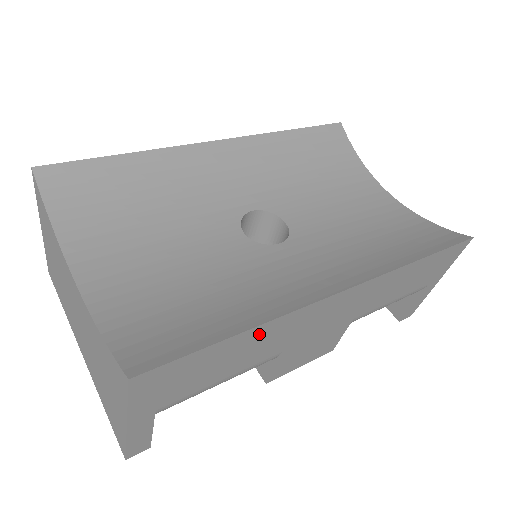
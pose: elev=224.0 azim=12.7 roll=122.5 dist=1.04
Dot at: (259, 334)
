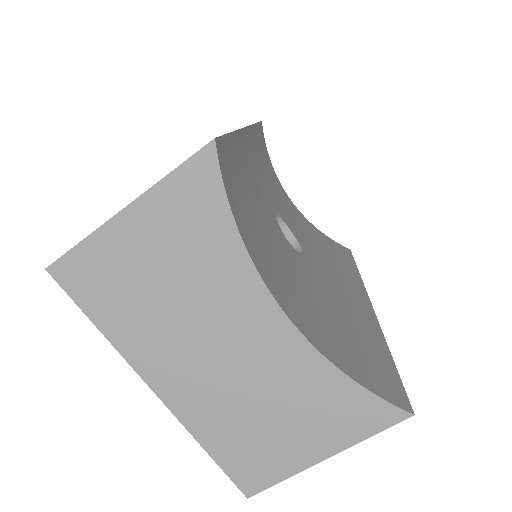
Dot at: occluded
